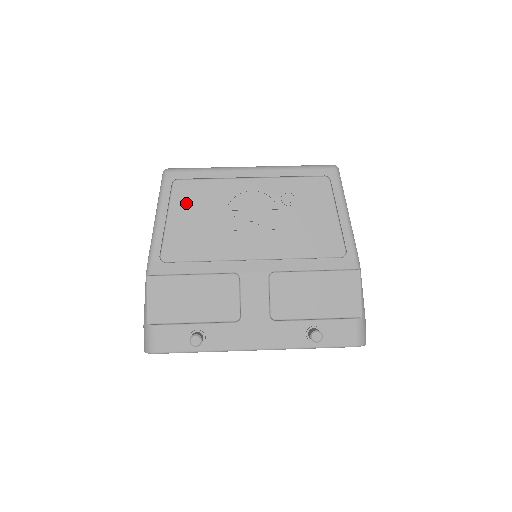
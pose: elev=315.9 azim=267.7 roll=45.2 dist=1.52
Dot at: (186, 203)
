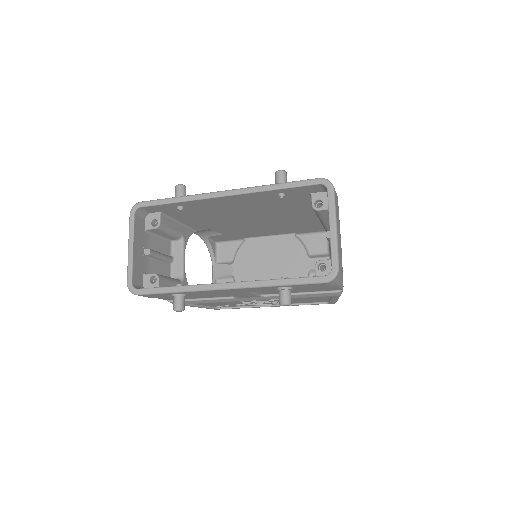
Dot at: occluded
